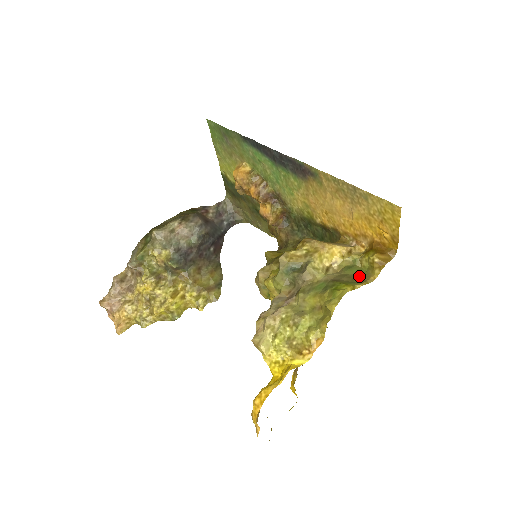
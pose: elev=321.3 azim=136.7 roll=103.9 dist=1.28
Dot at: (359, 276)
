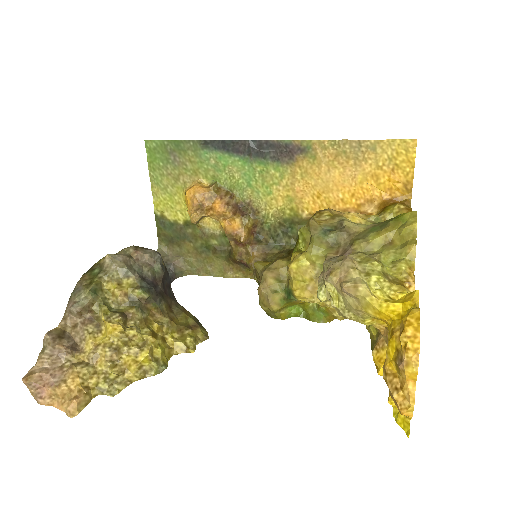
Dot at: occluded
